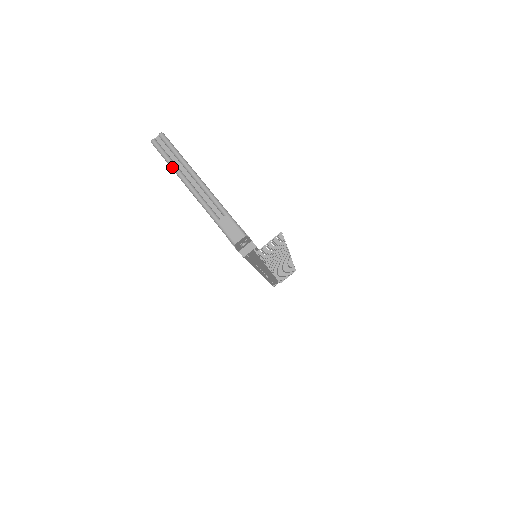
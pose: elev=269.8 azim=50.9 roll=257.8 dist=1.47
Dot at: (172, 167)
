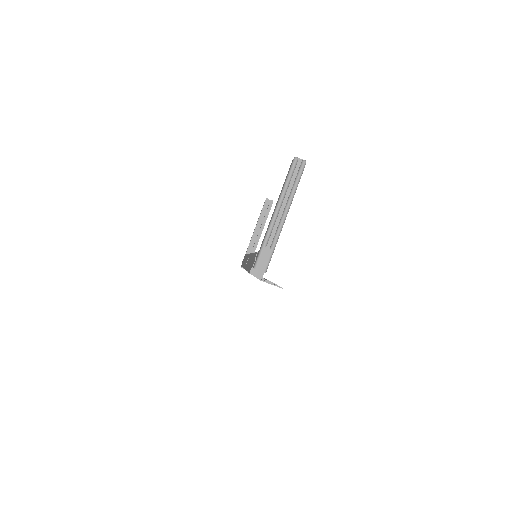
Dot at: (285, 186)
